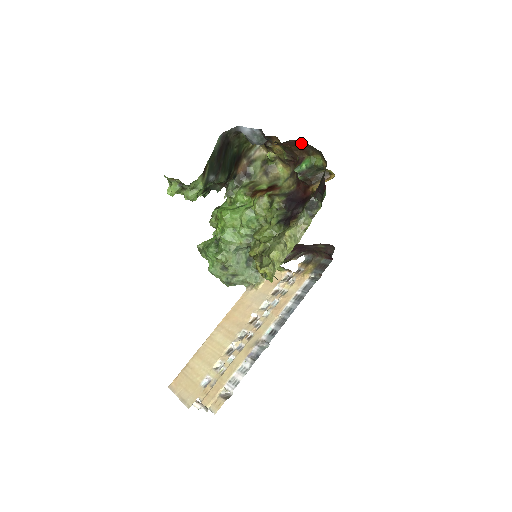
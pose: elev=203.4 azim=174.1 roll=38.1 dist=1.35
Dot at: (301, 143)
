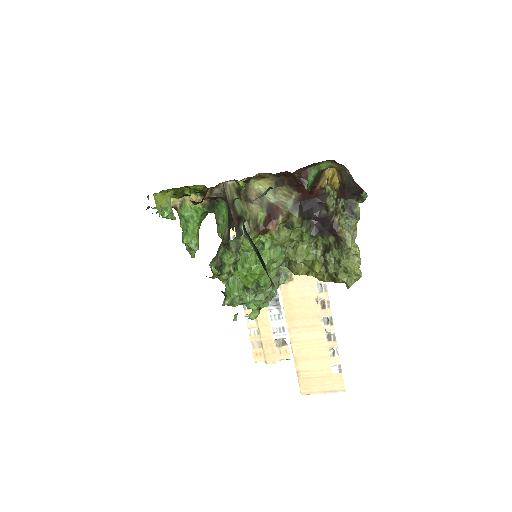
Dot at: occluded
